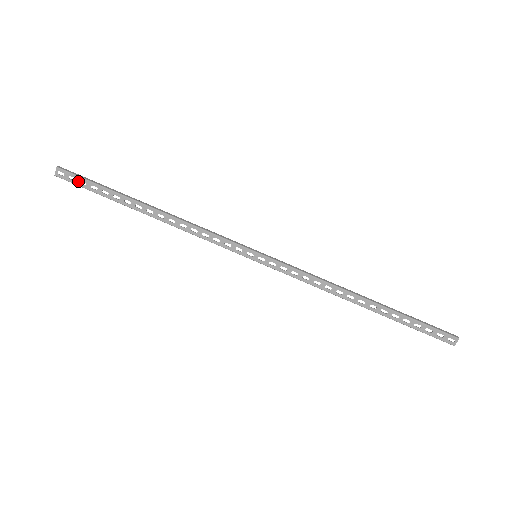
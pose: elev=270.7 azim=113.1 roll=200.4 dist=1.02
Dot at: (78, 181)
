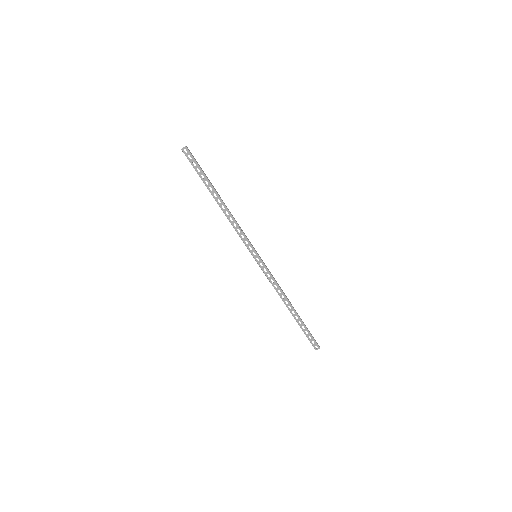
Dot at: (192, 161)
